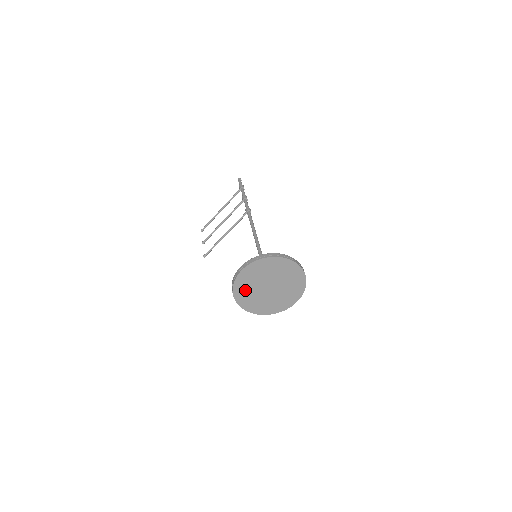
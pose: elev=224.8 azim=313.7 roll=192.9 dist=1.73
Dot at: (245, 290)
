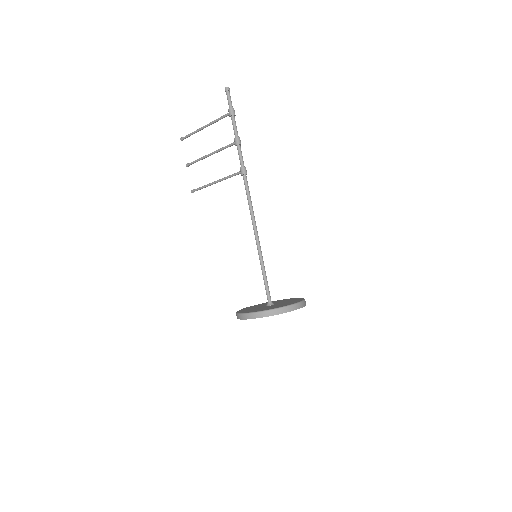
Dot at: occluded
